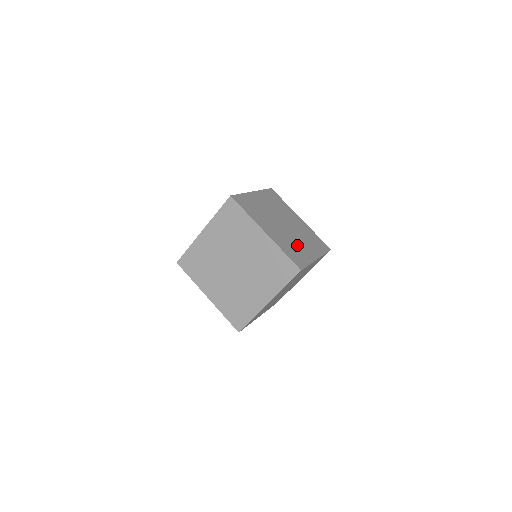
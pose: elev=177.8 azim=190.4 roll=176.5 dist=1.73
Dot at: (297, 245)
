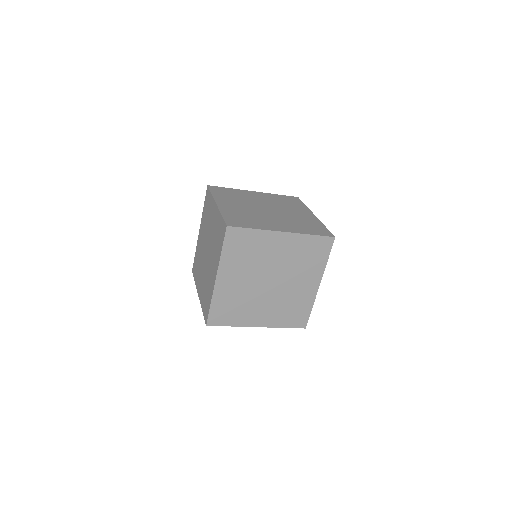
Dot at: (298, 218)
